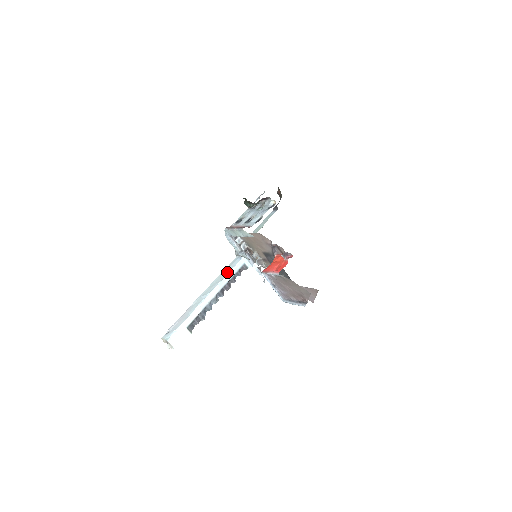
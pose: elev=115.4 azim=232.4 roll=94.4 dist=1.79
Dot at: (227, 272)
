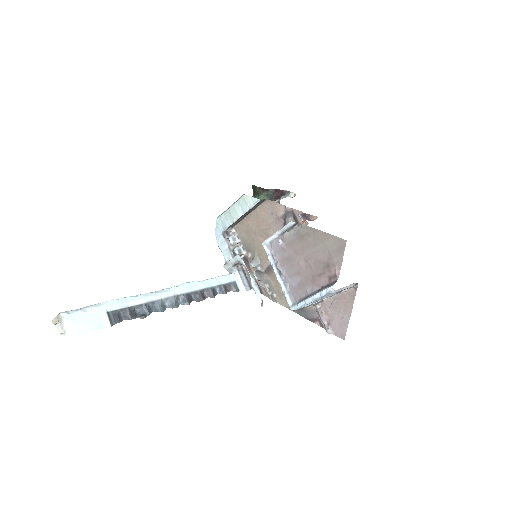
Dot at: (205, 280)
